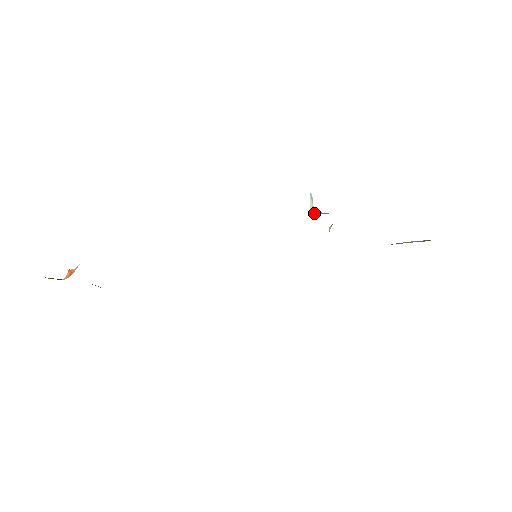
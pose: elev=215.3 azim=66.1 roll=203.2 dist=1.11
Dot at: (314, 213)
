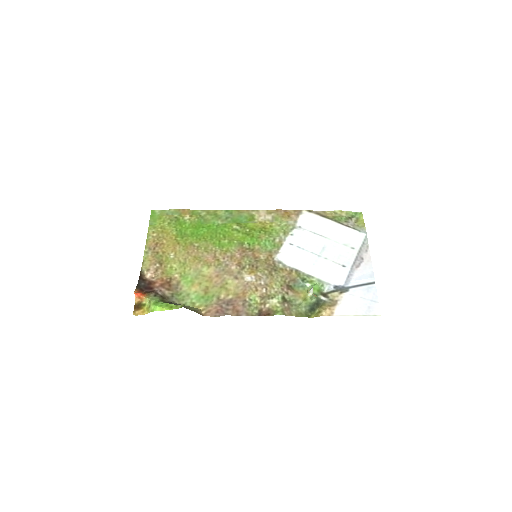
Dot at: (313, 299)
